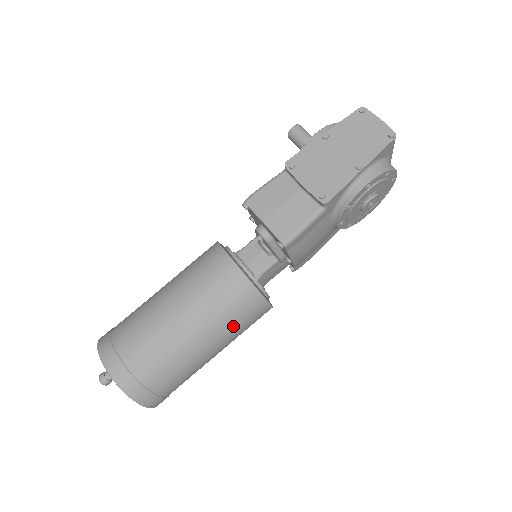
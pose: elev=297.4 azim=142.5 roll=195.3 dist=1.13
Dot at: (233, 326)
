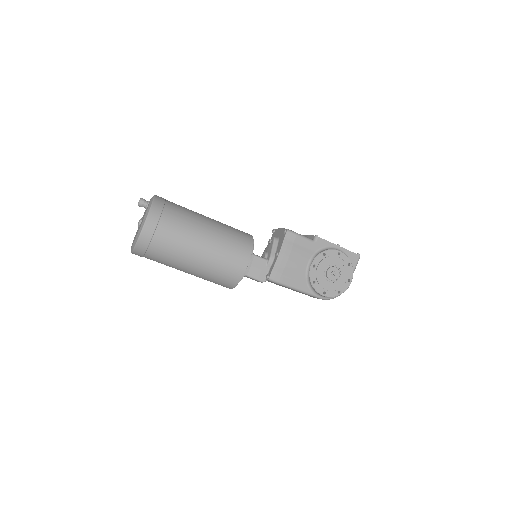
Dot at: (227, 241)
